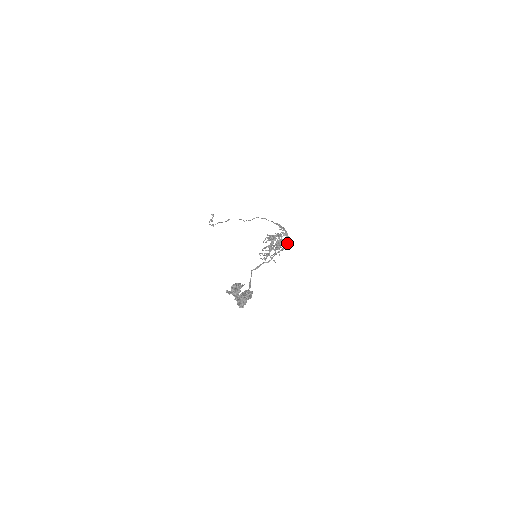
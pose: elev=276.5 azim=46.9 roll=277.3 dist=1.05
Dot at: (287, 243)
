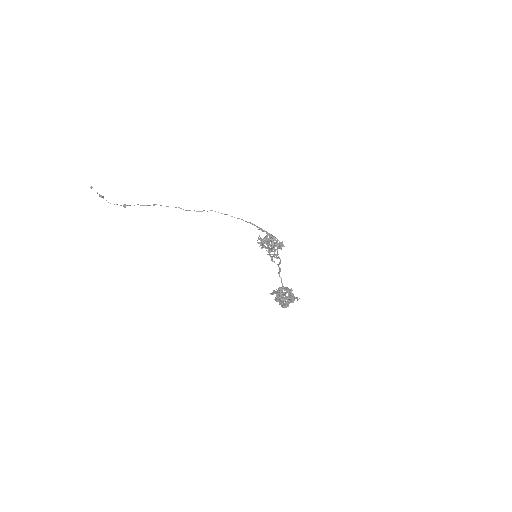
Dot at: occluded
